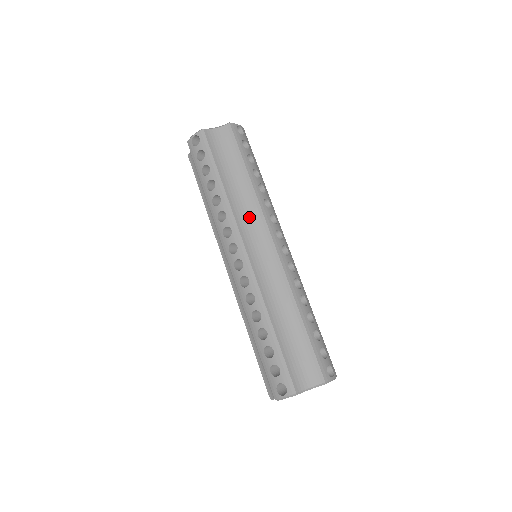
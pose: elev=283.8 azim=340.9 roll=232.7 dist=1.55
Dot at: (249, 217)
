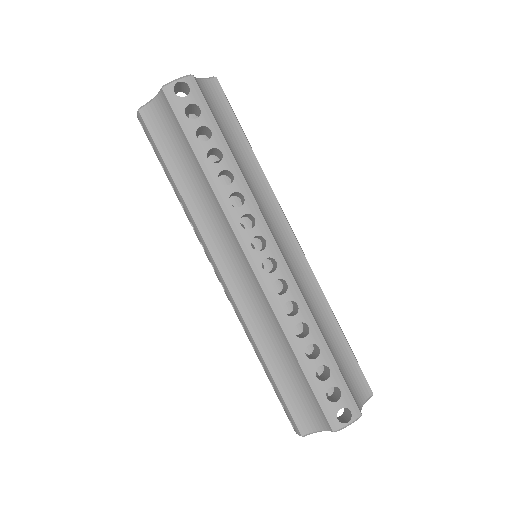
Dot at: (217, 226)
